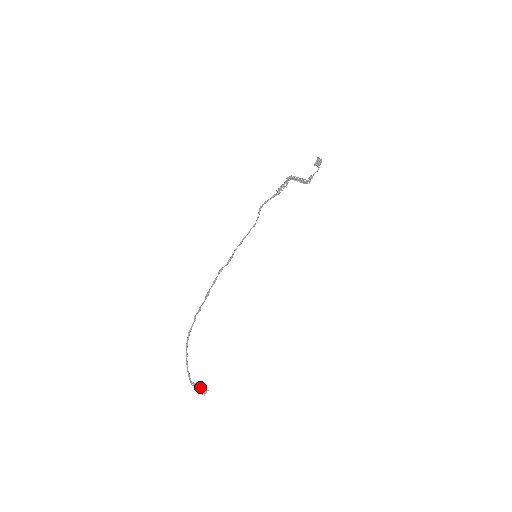
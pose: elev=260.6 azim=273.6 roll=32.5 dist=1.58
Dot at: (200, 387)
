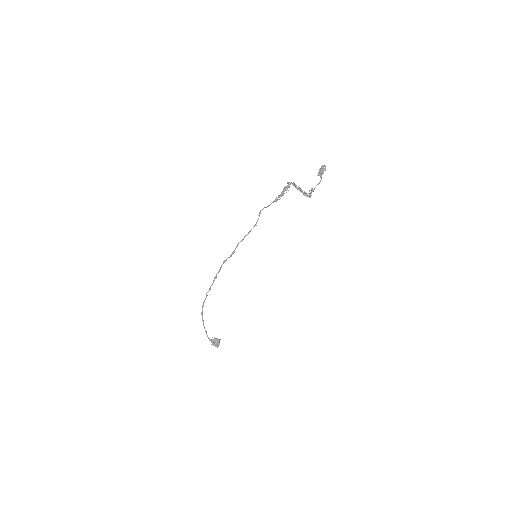
Dot at: (215, 346)
